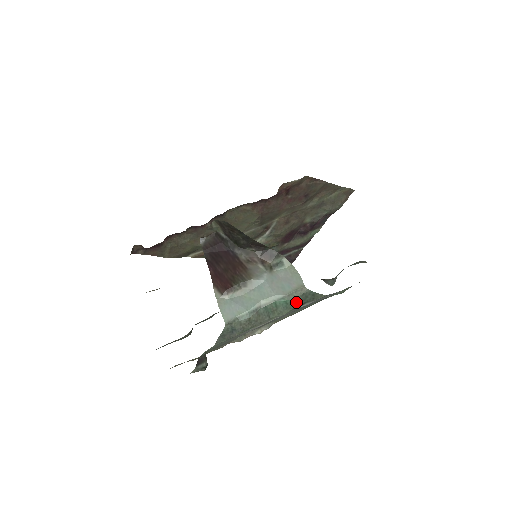
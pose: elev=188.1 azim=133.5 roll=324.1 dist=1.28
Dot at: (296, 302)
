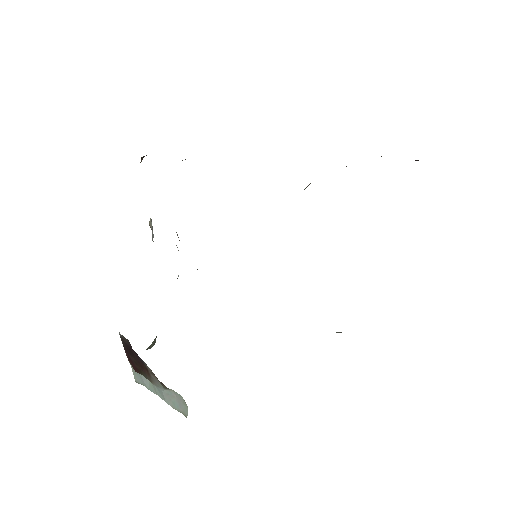
Dot at: occluded
